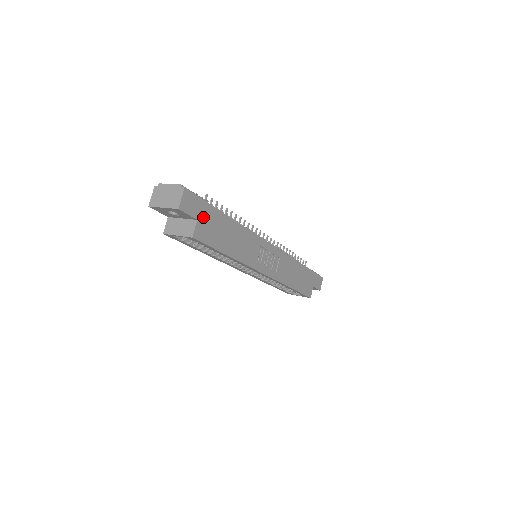
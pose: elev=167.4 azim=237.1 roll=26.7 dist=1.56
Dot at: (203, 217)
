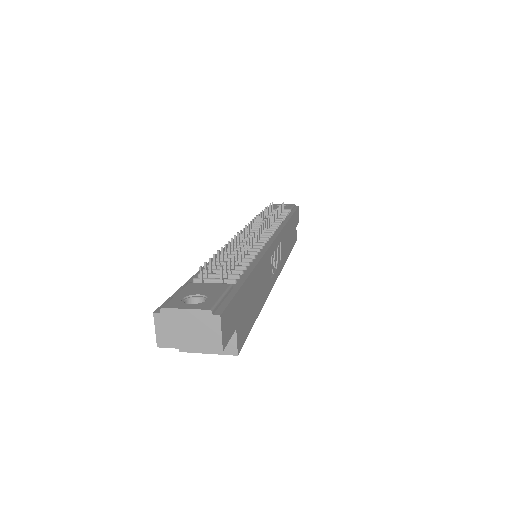
Dot at: (238, 315)
